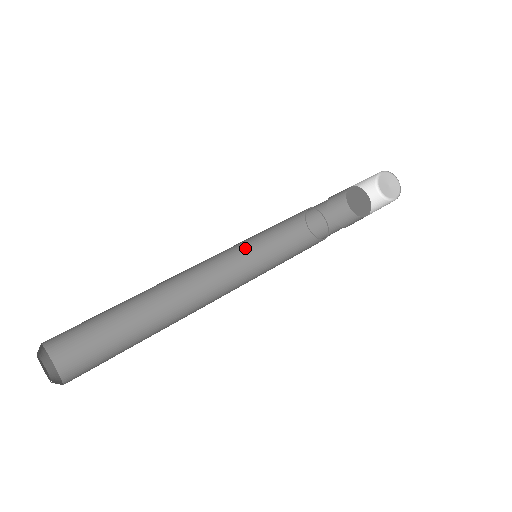
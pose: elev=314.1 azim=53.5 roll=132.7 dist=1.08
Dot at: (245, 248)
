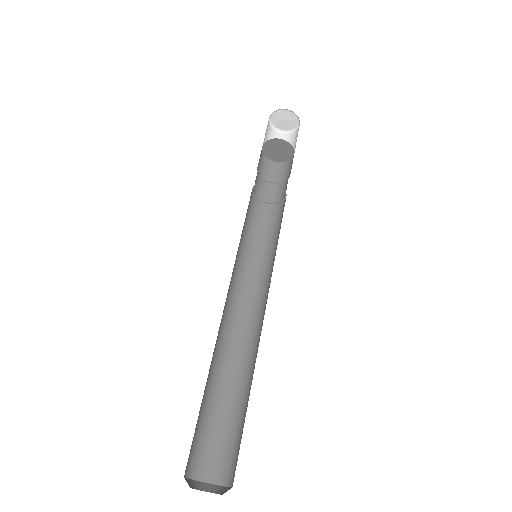
Dot at: occluded
